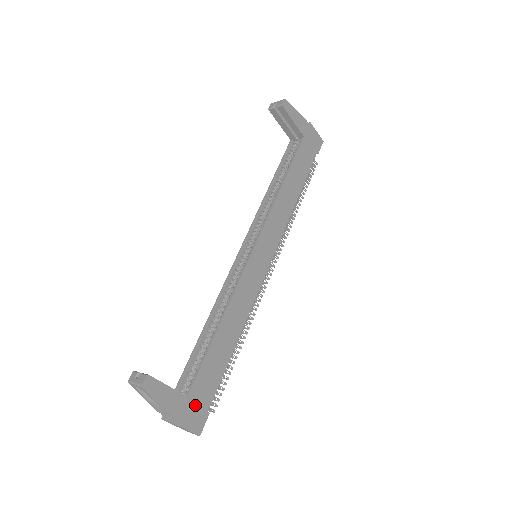
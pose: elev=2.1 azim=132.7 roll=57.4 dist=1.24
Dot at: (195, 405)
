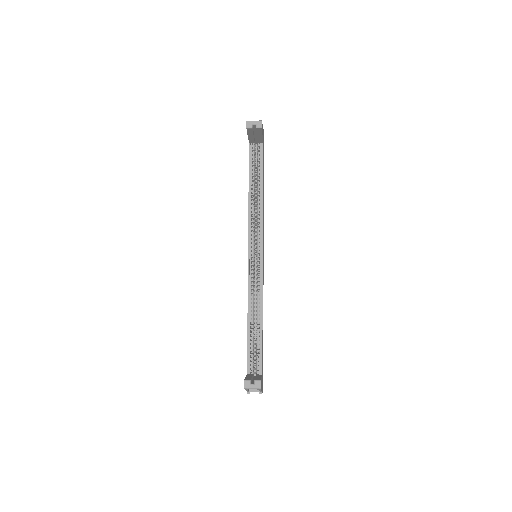
Dot at: (262, 376)
